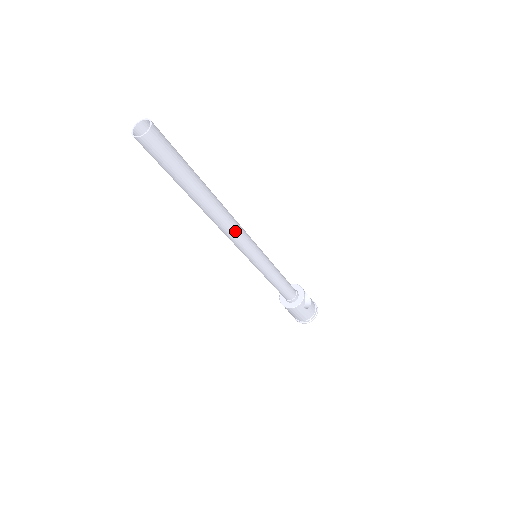
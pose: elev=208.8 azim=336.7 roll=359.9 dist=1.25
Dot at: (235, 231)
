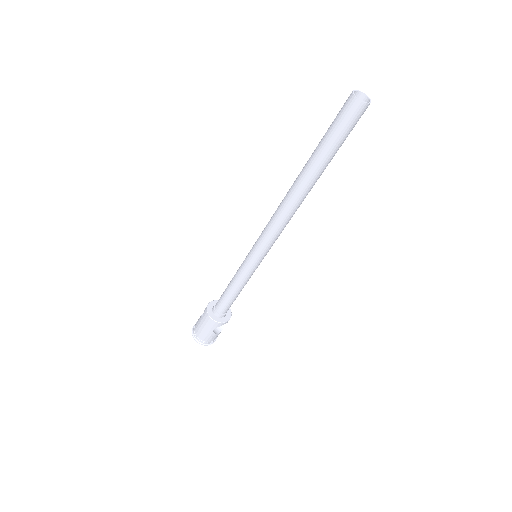
Dot at: (282, 223)
